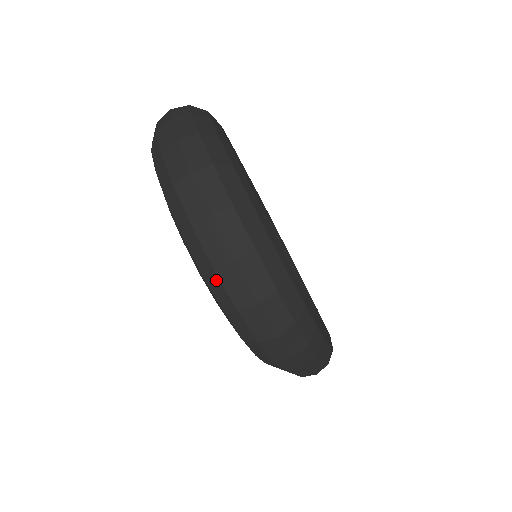
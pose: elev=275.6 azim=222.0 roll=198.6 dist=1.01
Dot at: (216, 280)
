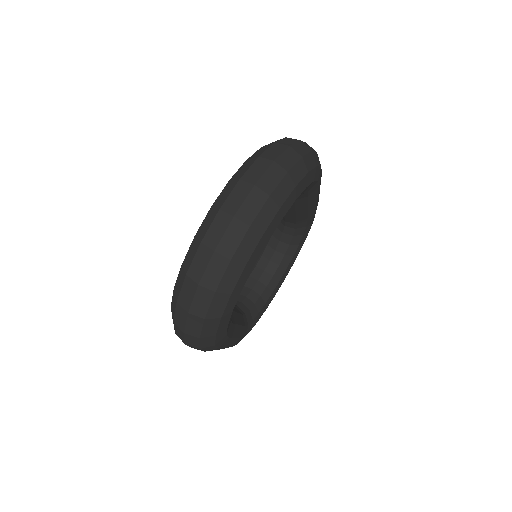
Dot at: (183, 278)
